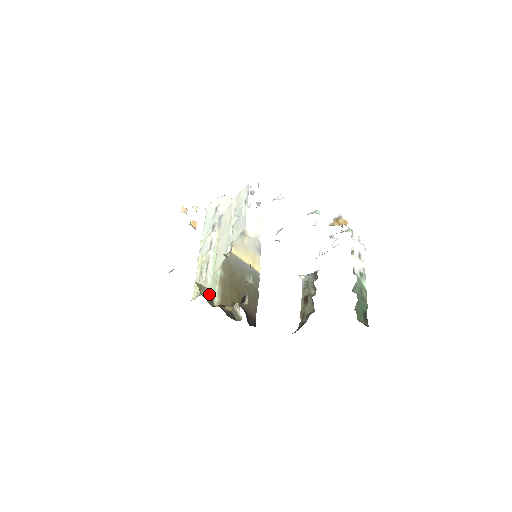
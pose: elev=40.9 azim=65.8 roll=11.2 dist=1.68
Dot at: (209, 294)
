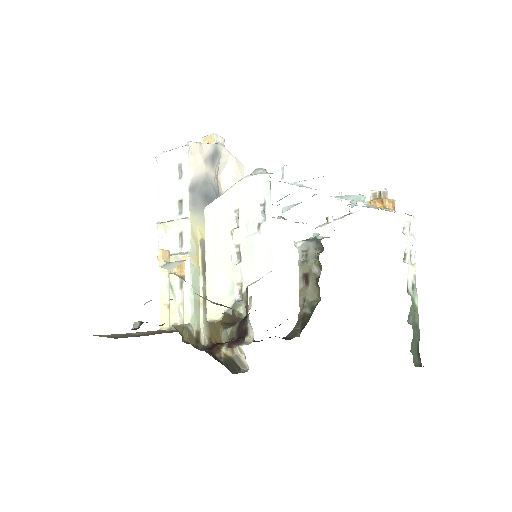
Dot at: (193, 332)
